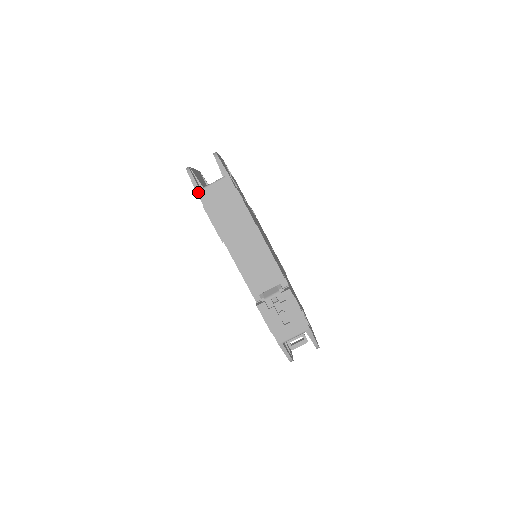
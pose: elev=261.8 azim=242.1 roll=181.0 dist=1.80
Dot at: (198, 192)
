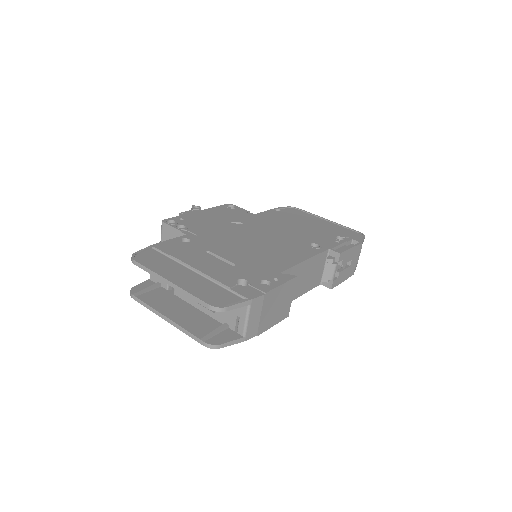
Dot at: (245, 340)
